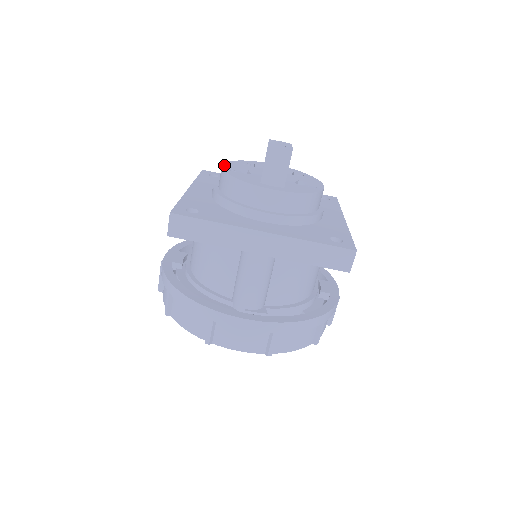
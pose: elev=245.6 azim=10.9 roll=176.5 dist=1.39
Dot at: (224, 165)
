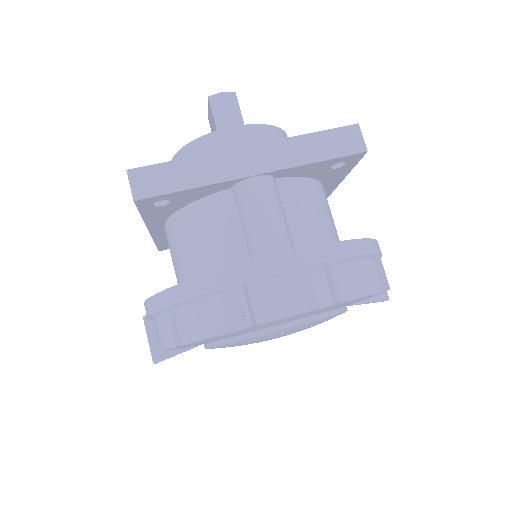
Dot at: occluded
